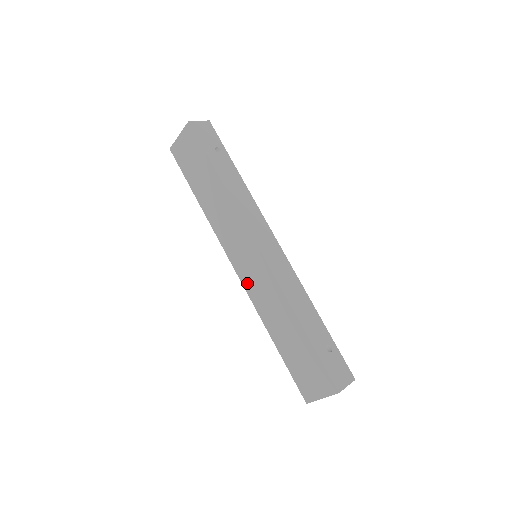
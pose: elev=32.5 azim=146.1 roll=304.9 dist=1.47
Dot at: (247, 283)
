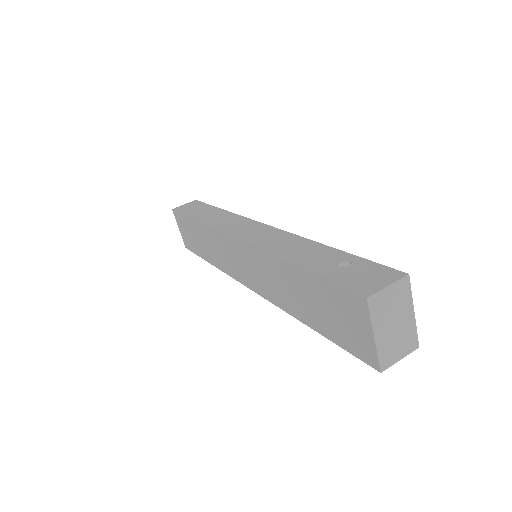
Dot at: (257, 287)
